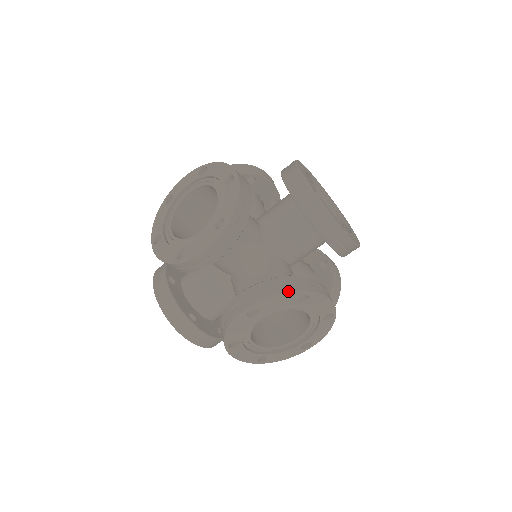
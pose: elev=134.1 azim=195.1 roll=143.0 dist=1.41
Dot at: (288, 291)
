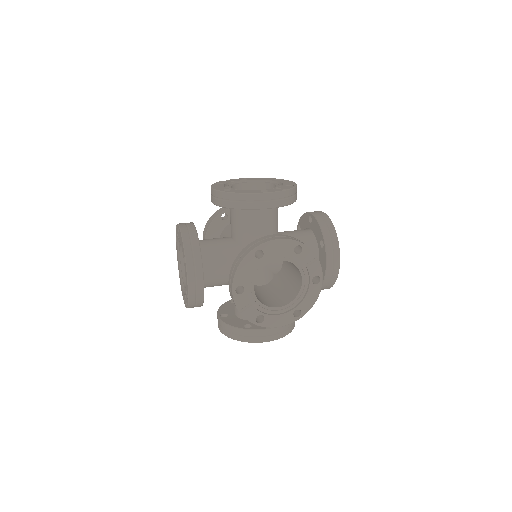
Dot at: (243, 259)
